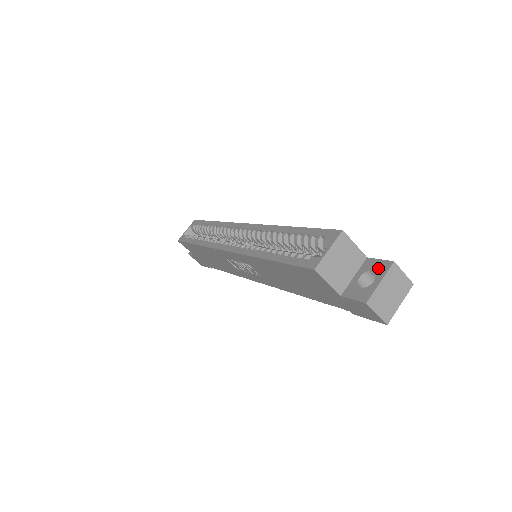
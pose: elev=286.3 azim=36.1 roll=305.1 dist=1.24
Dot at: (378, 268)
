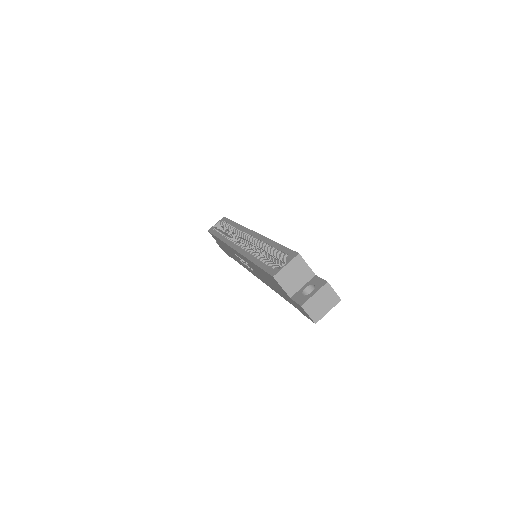
Dot at: (317, 284)
